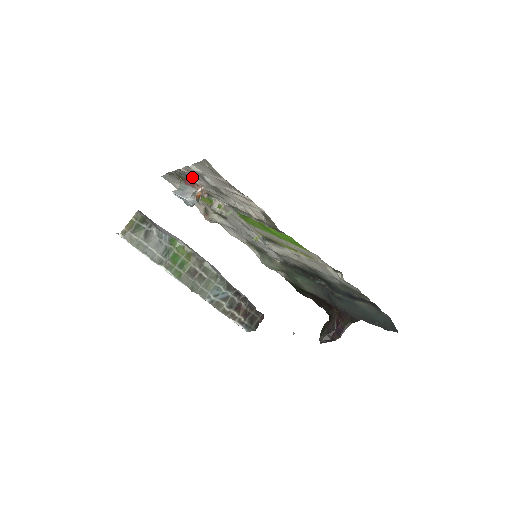
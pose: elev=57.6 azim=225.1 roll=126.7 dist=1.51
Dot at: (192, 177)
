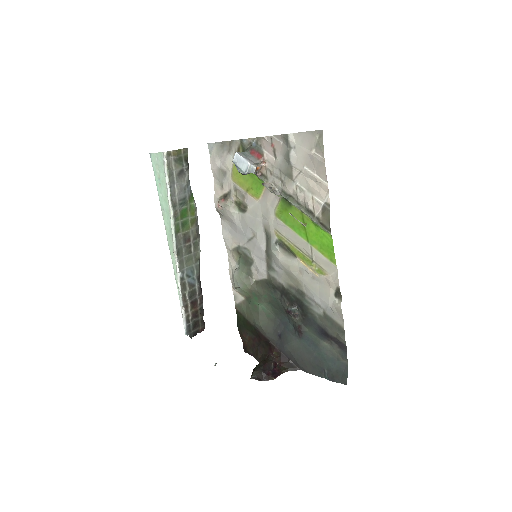
Dot at: (265, 150)
